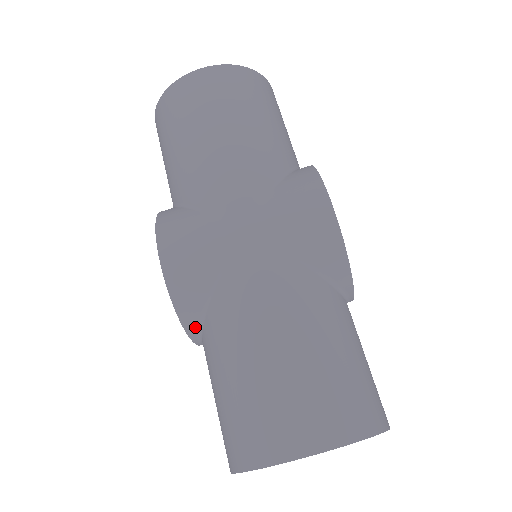
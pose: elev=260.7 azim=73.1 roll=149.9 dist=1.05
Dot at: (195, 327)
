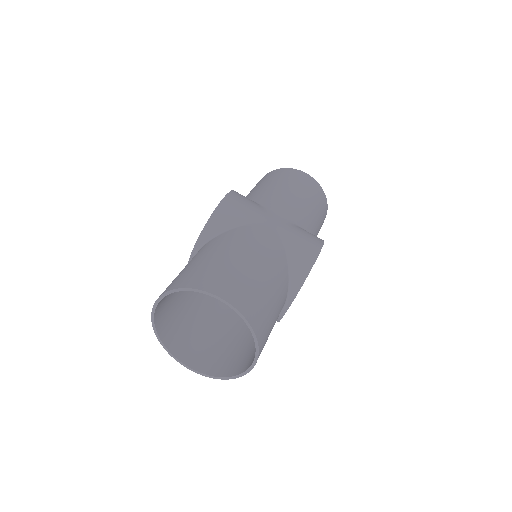
Dot at: (206, 238)
